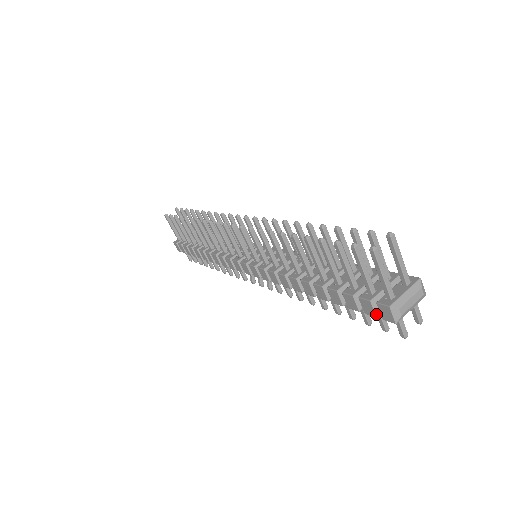
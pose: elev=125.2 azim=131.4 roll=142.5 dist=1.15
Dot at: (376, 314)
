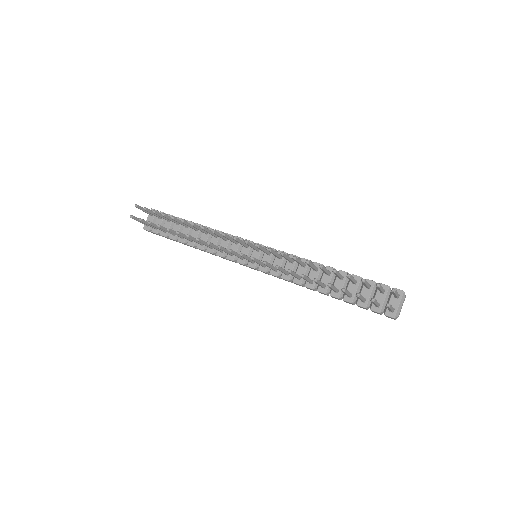
Dot at: (381, 314)
